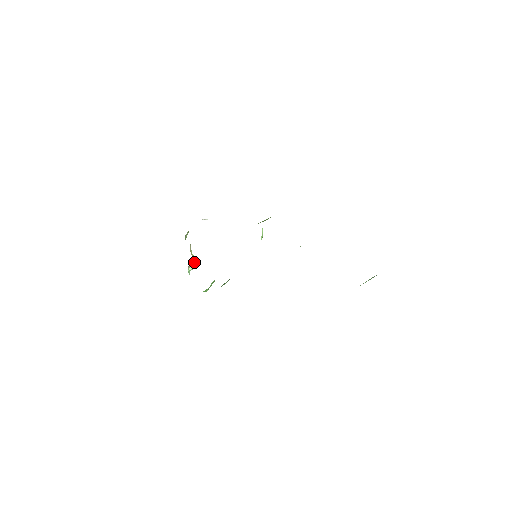
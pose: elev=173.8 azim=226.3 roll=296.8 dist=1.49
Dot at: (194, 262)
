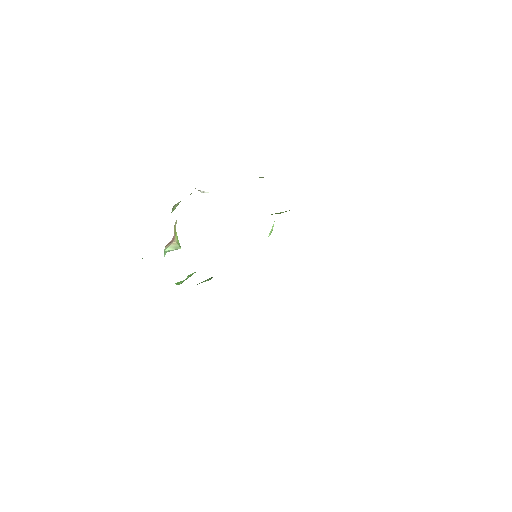
Dot at: (175, 242)
